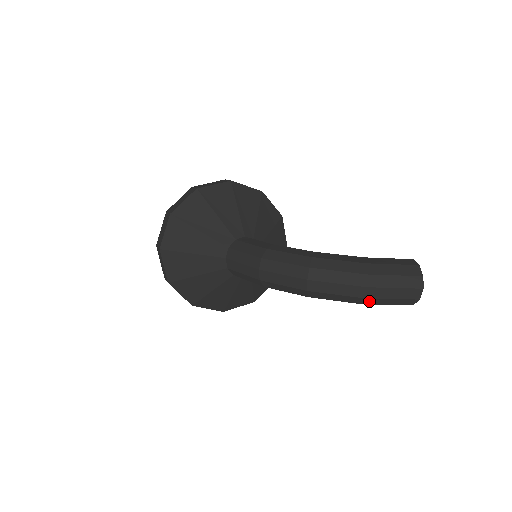
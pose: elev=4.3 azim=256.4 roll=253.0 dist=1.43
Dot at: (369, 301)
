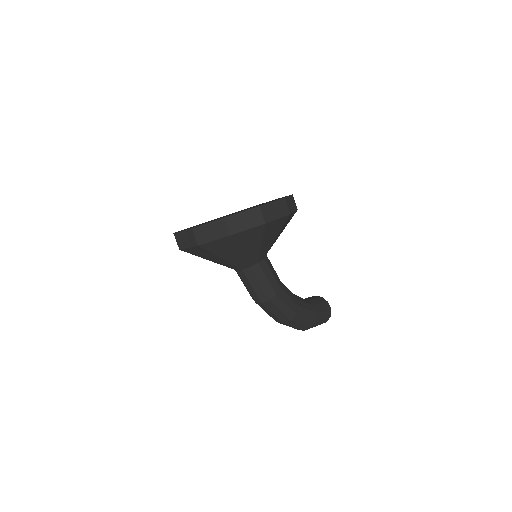
Dot at: occluded
